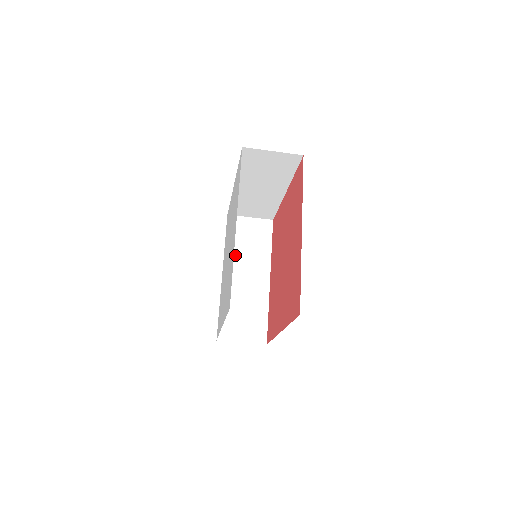
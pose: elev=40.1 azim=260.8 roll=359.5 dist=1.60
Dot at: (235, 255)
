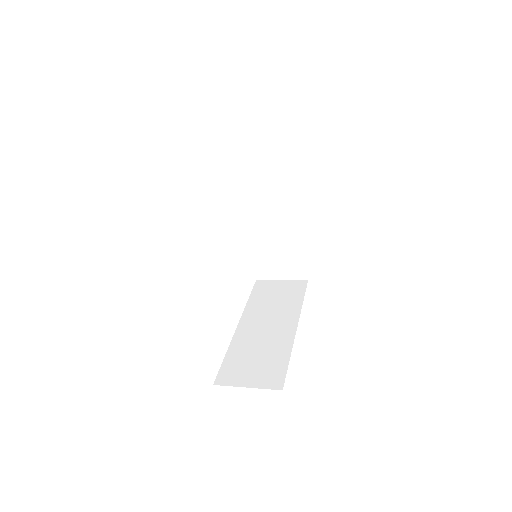
Dot at: (254, 193)
